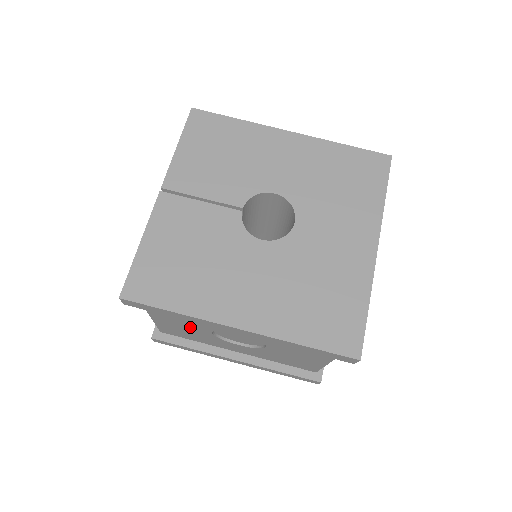
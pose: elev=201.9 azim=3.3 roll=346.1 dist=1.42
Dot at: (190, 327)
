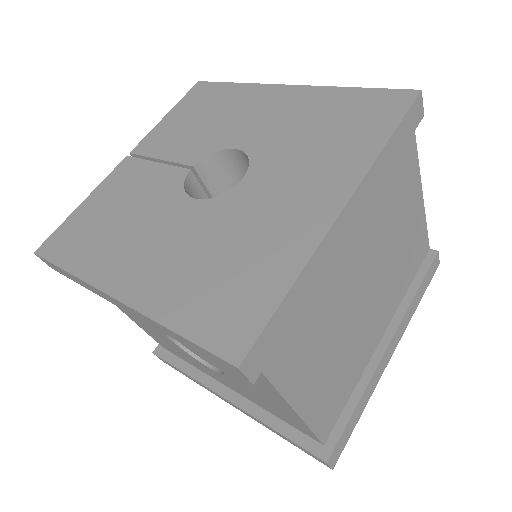
Dot at: (152, 328)
